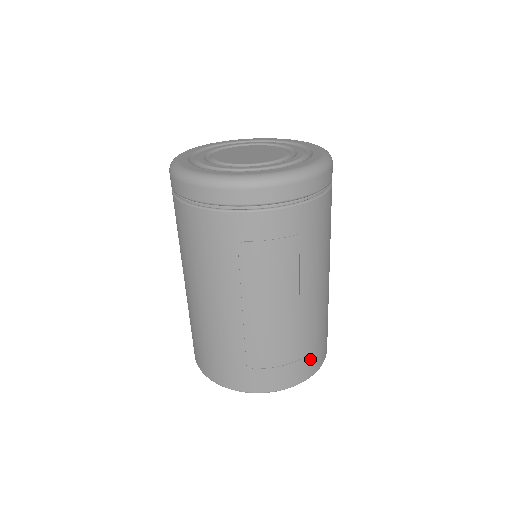
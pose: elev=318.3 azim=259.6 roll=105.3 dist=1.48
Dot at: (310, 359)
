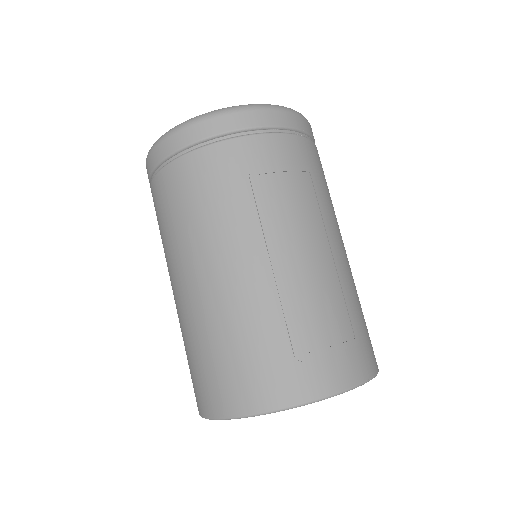
Dot at: (365, 345)
